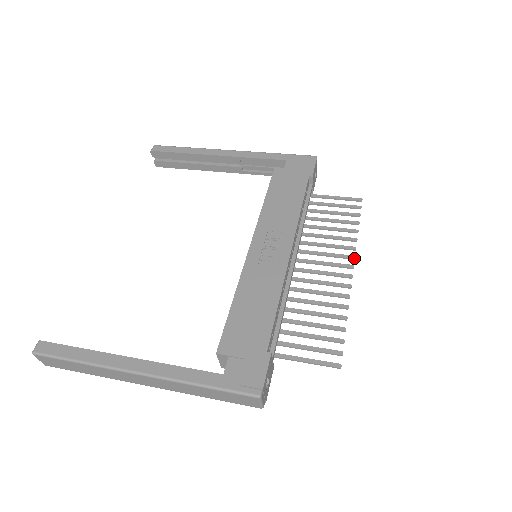
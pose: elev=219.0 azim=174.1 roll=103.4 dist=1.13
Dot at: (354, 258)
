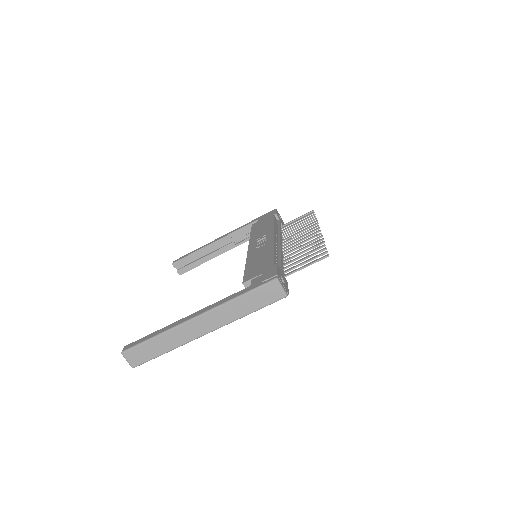
Dot at: (318, 225)
